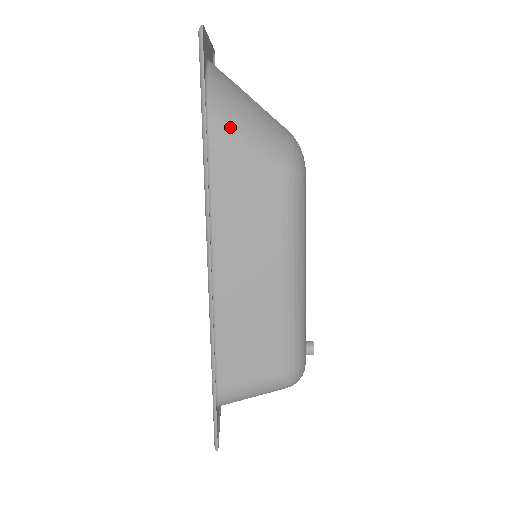
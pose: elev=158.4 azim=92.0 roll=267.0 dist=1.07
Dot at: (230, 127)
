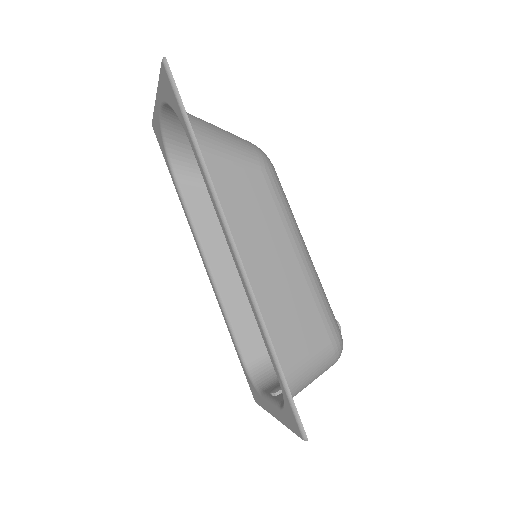
Dot at: (205, 133)
